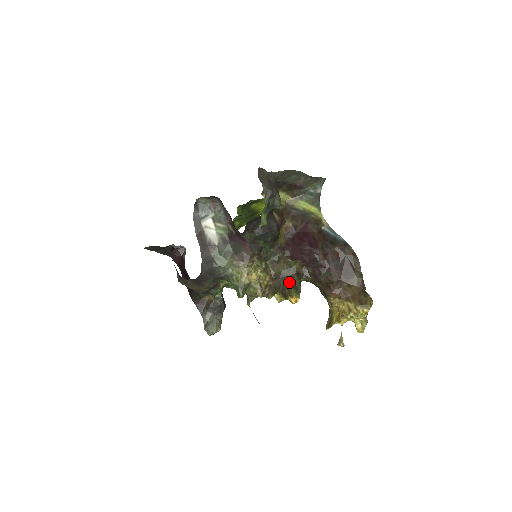
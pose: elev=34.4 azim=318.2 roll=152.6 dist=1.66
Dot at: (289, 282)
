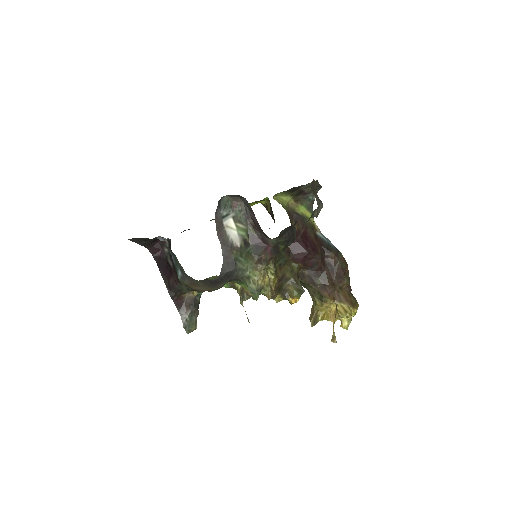
Dot at: (291, 284)
